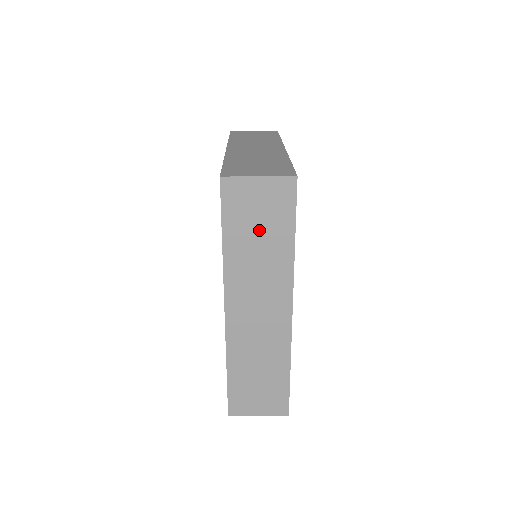
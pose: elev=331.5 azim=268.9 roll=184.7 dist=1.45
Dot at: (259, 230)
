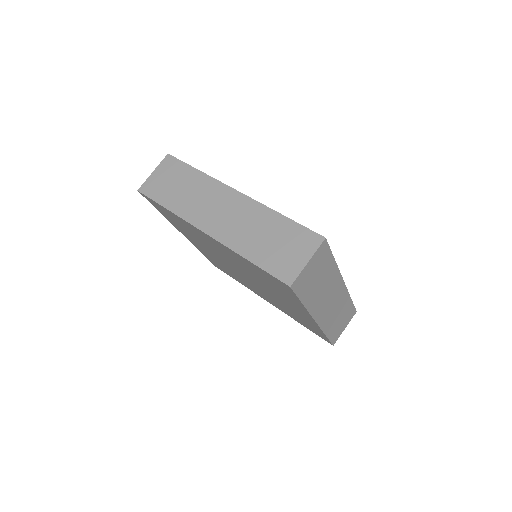
Dot at: (317, 278)
